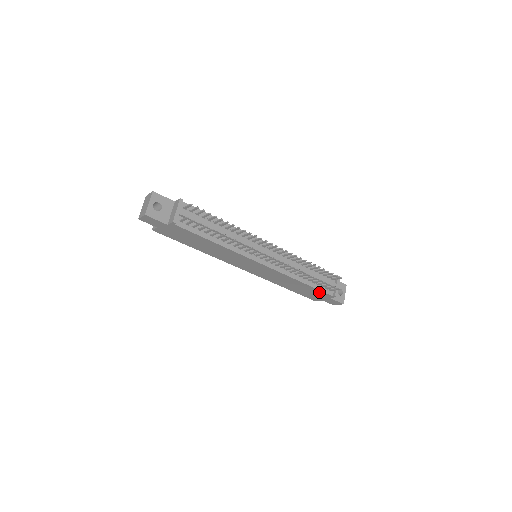
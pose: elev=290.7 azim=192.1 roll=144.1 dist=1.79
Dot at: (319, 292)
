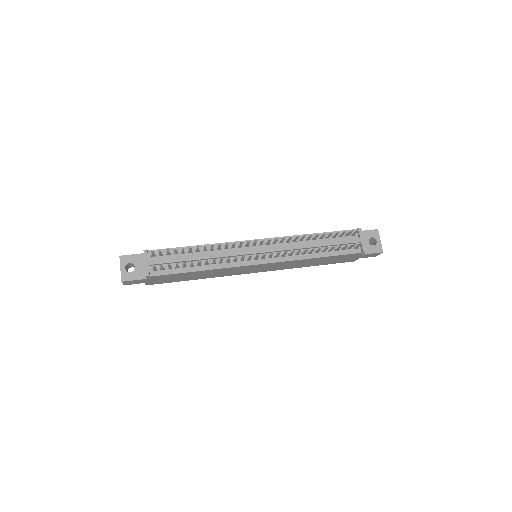
Dot at: (344, 256)
